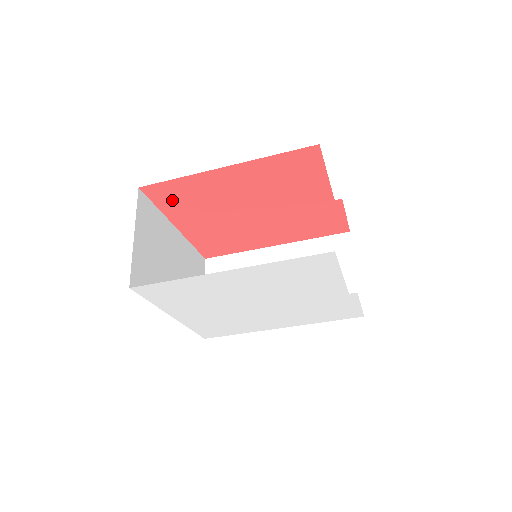
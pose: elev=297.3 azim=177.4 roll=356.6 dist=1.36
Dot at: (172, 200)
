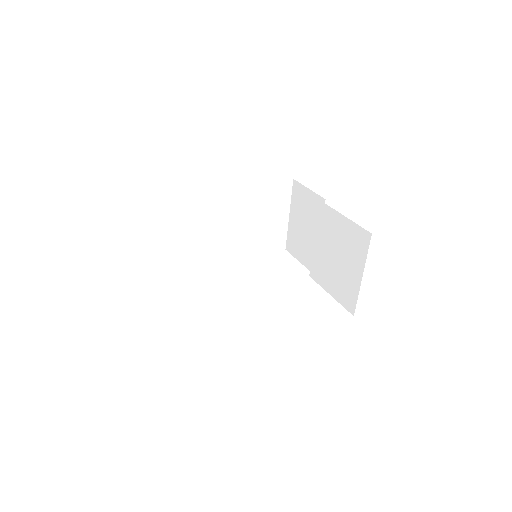
Dot at: occluded
